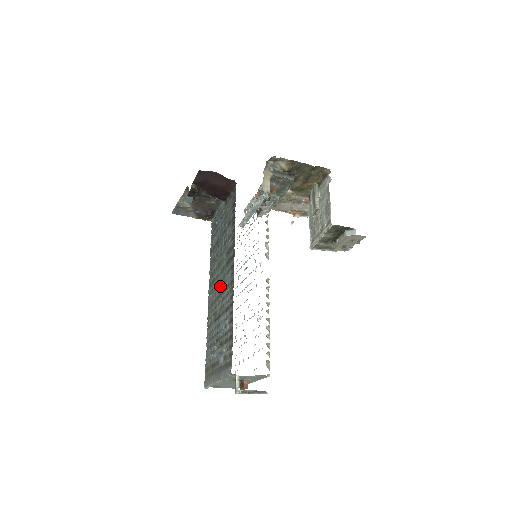
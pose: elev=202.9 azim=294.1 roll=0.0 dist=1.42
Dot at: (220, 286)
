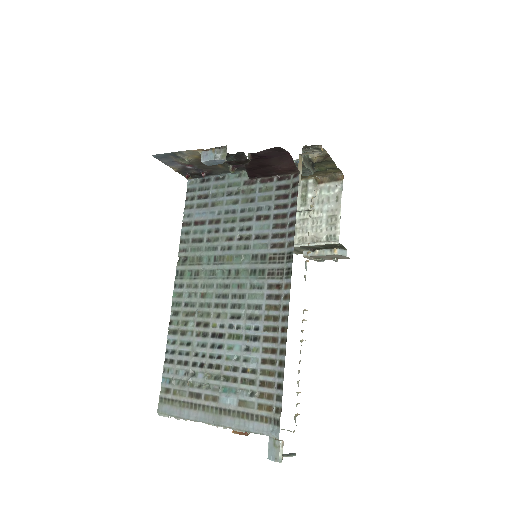
Dot at: (225, 294)
